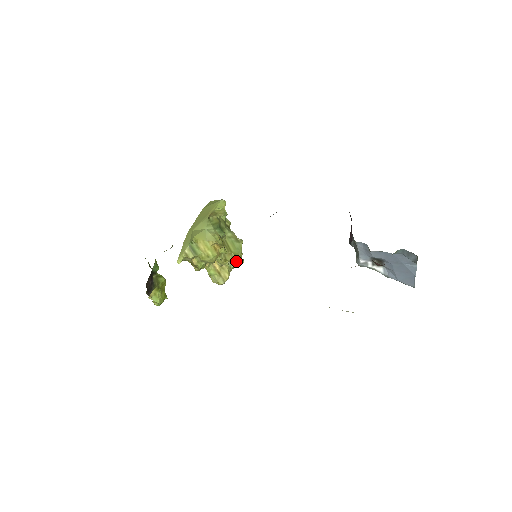
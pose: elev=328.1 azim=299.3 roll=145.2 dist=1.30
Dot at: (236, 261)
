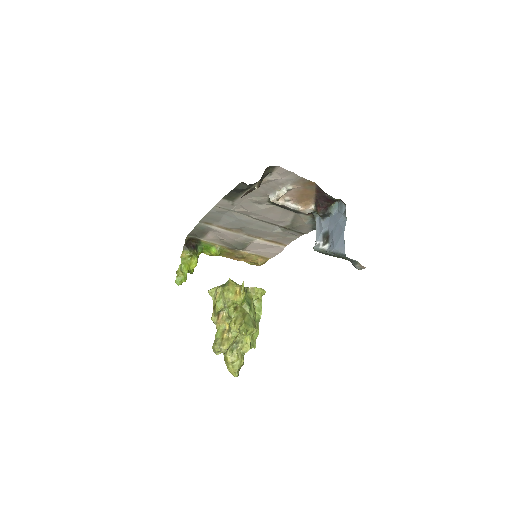
Dot at: (241, 327)
